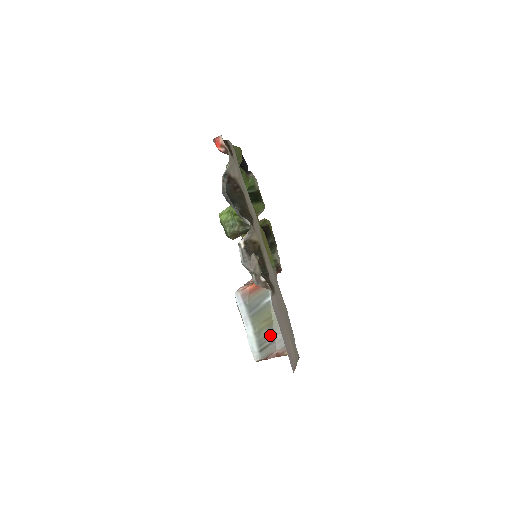
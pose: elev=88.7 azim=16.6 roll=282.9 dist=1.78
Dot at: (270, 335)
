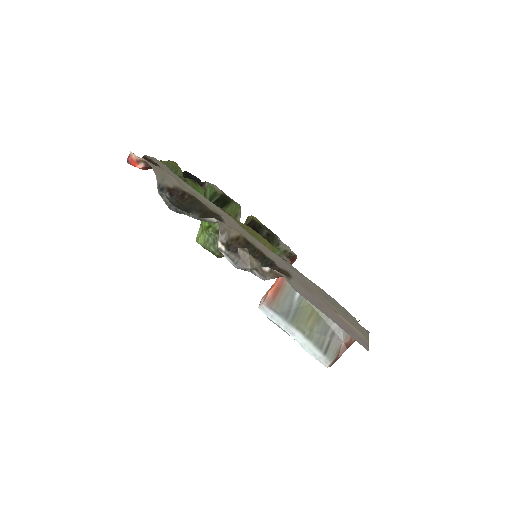
Dot at: (325, 329)
